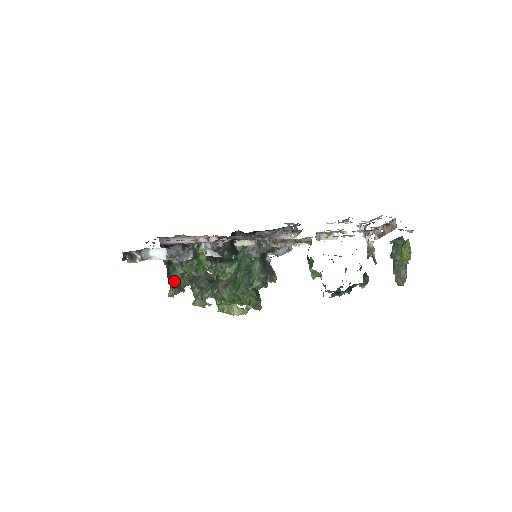
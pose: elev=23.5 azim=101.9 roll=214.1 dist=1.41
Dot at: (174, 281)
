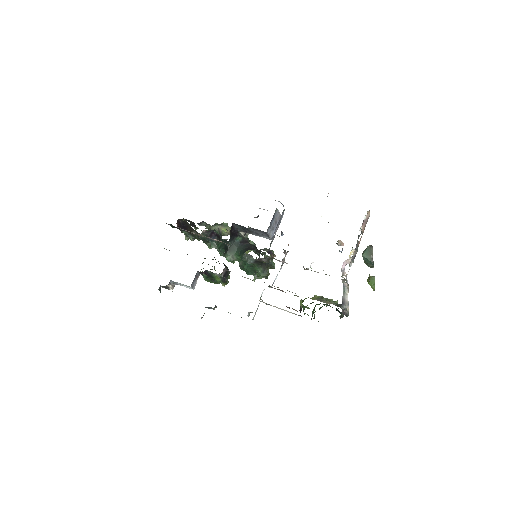
Dot at: occluded
